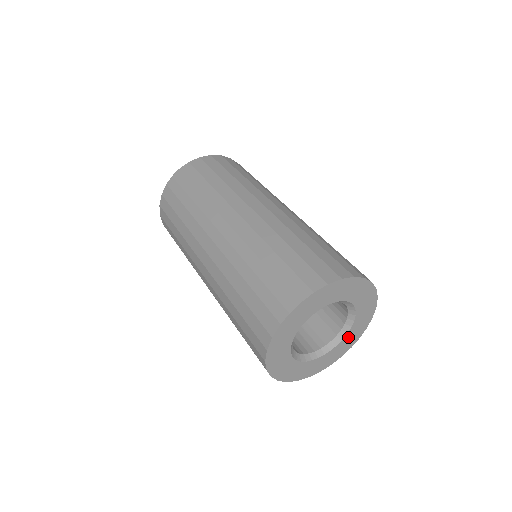
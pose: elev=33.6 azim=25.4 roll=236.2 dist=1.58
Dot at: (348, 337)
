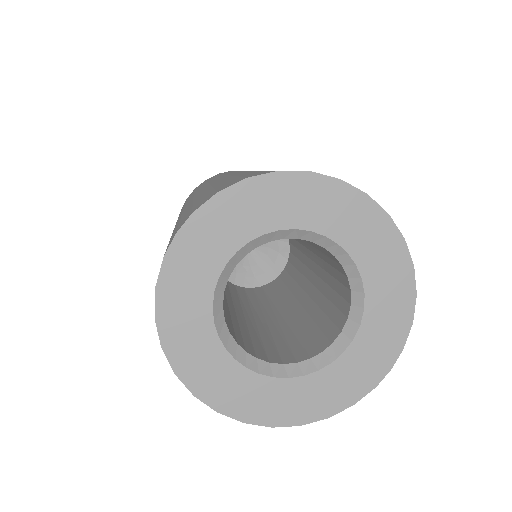
Dot at: (368, 337)
